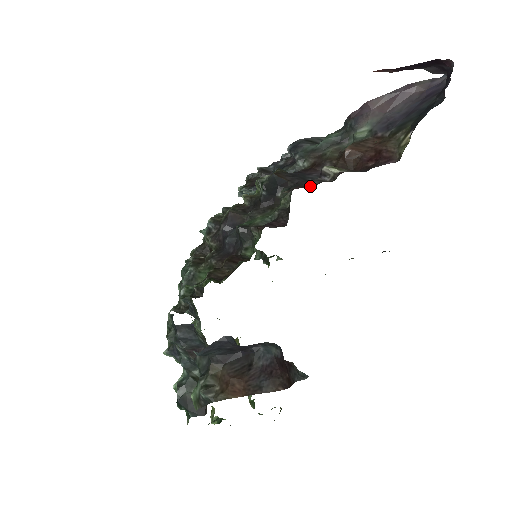
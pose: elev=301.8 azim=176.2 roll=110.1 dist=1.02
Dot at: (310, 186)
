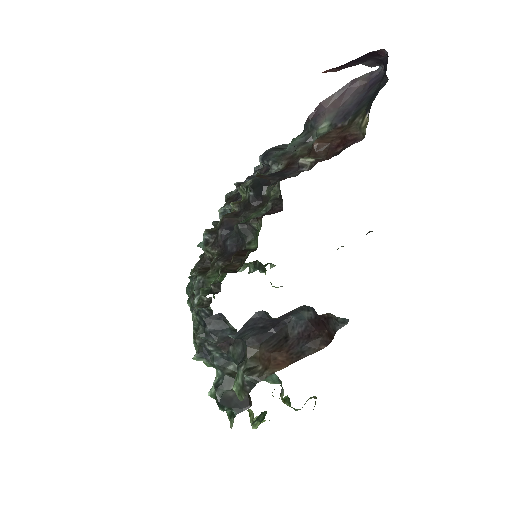
Dot at: (293, 176)
